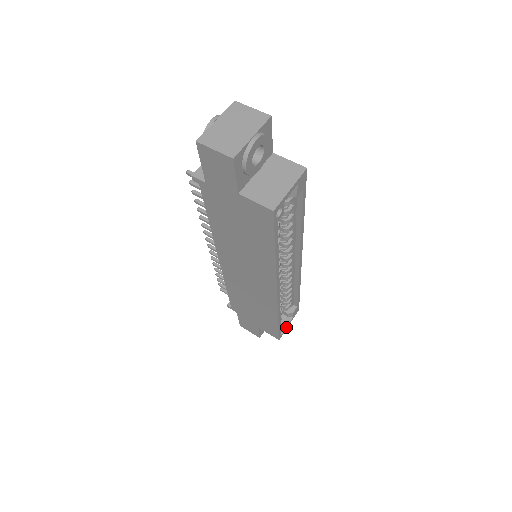
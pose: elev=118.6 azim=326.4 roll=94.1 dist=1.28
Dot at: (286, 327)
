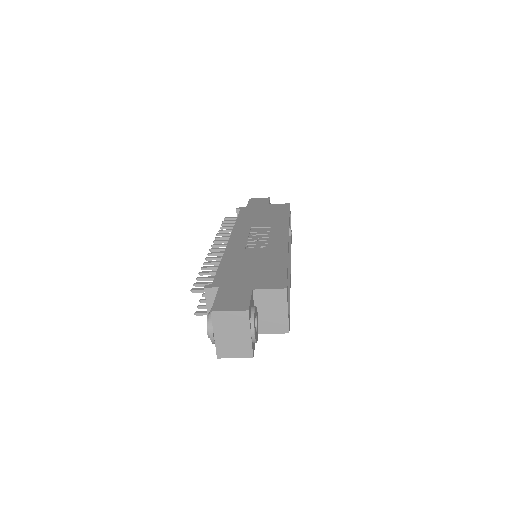
Dot at: occluded
